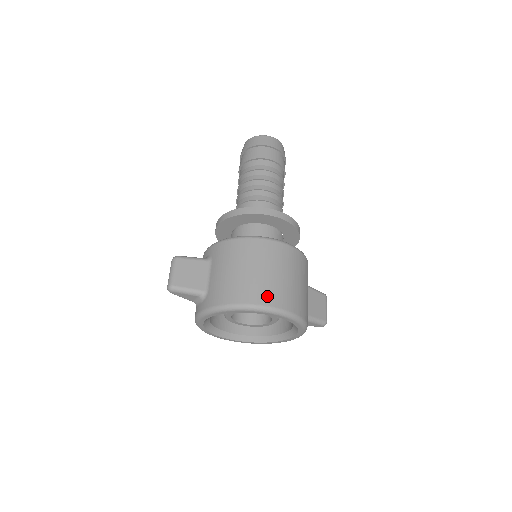
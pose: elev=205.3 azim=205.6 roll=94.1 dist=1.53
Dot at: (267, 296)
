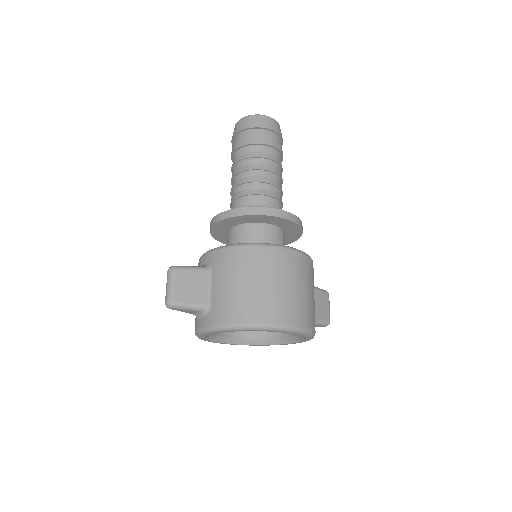
Dot at: (278, 313)
